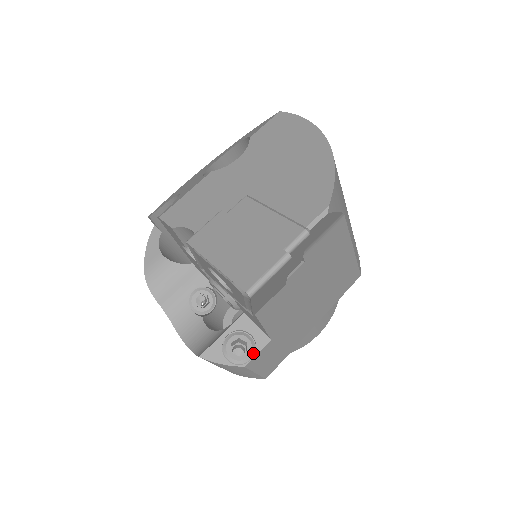
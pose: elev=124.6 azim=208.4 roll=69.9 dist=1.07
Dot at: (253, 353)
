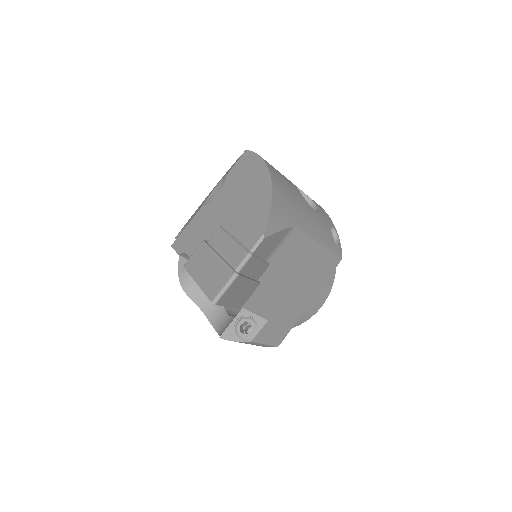
Dot at: (256, 331)
